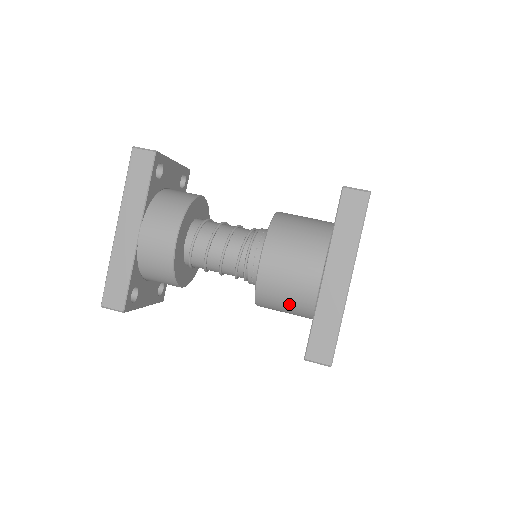
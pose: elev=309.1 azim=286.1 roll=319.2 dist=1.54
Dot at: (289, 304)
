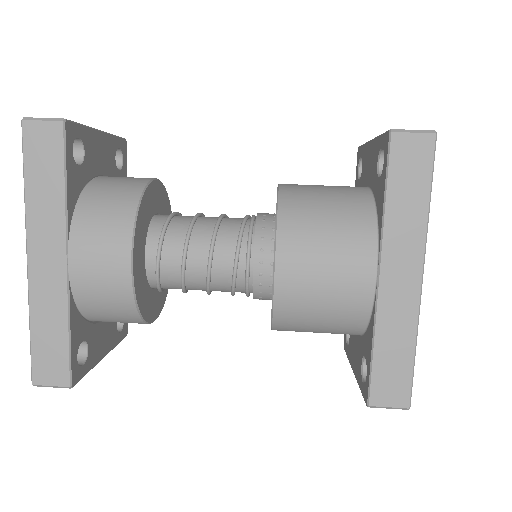
Dot at: (326, 325)
